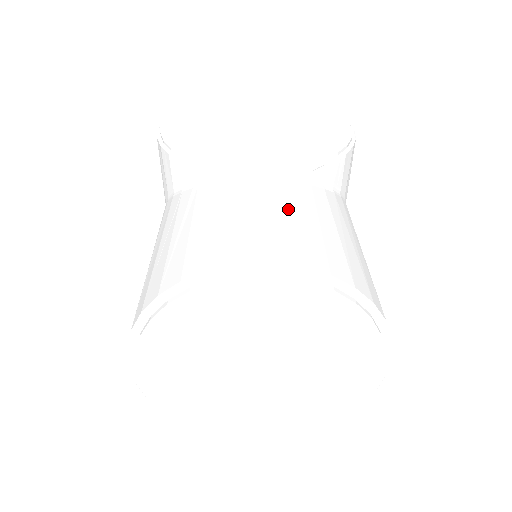
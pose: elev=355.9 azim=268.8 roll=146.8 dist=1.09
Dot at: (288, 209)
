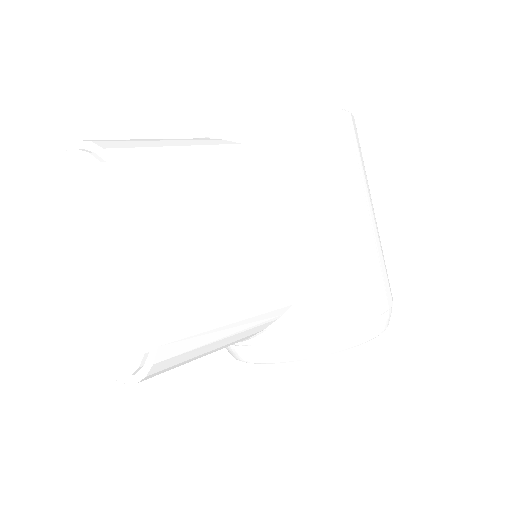
Dot at: occluded
